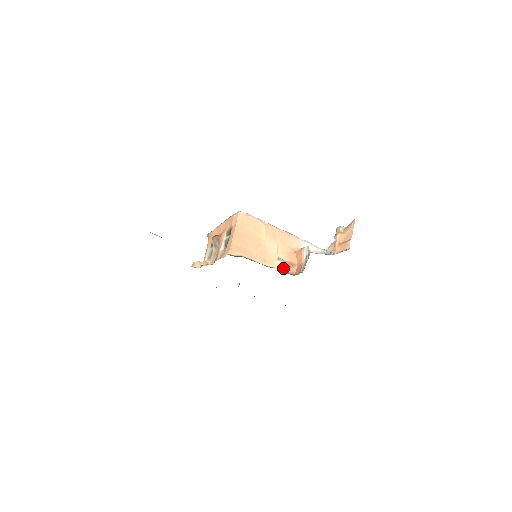
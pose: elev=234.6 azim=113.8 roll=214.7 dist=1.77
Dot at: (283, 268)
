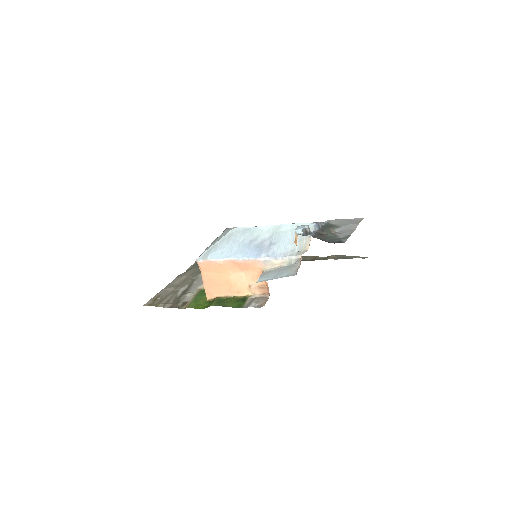
Dot at: (258, 292)
